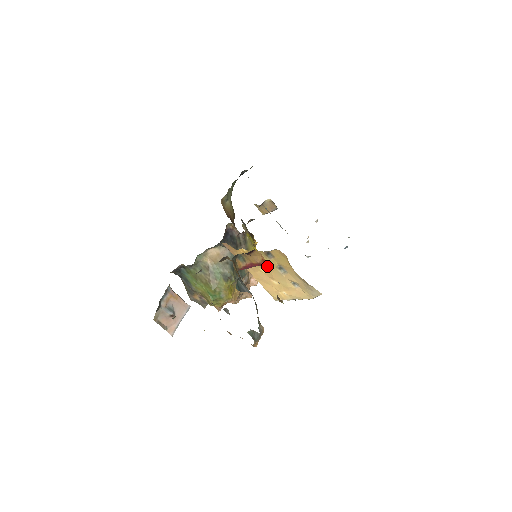
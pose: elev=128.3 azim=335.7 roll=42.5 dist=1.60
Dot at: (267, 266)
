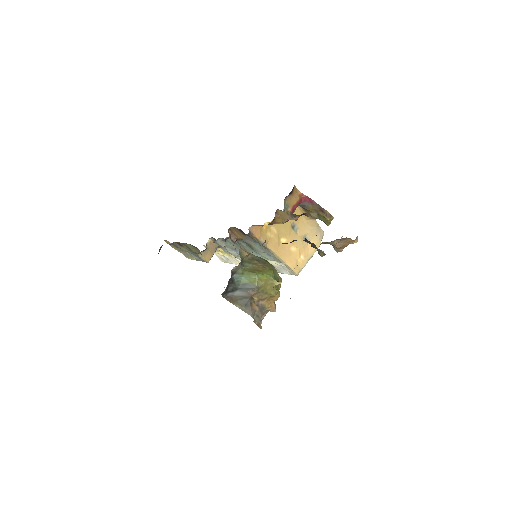
Dot at: (285, 231)
